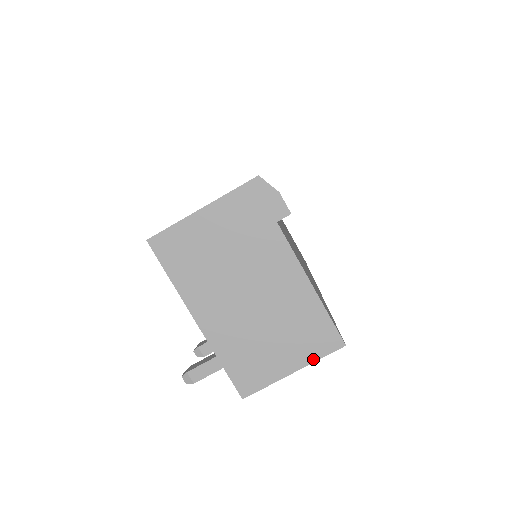
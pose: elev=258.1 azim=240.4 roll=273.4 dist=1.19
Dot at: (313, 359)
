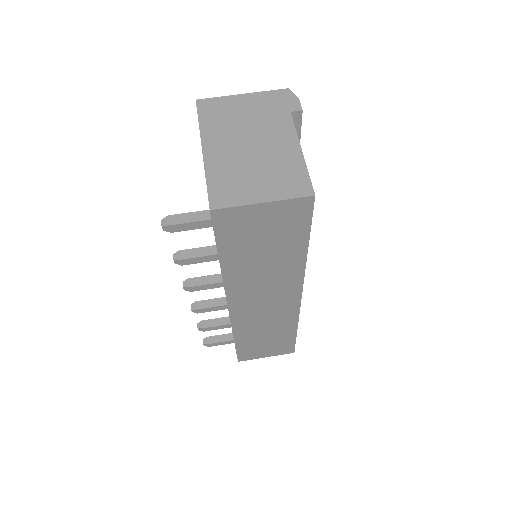
Dot at: (284, 197)
